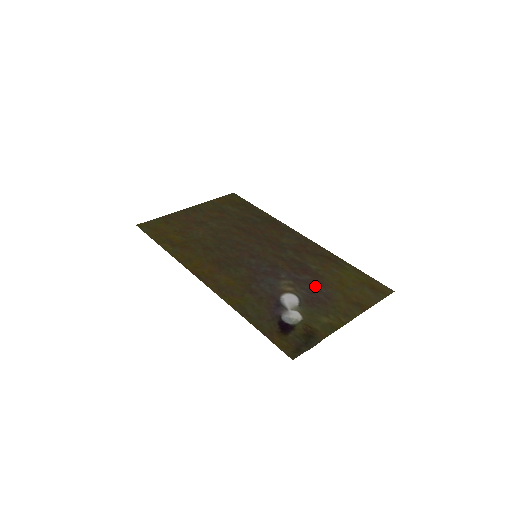
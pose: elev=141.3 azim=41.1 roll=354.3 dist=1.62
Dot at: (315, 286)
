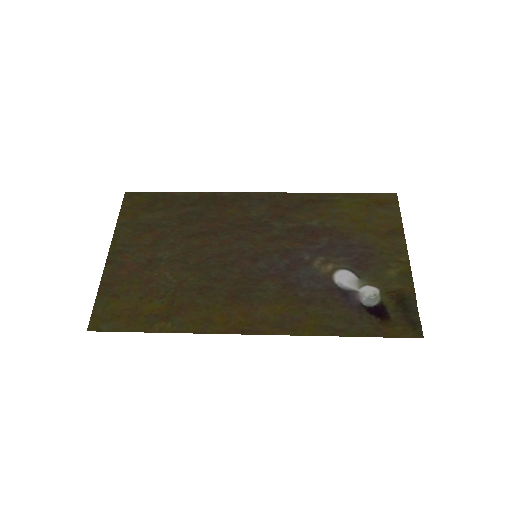
Dot at: (343, 244)
